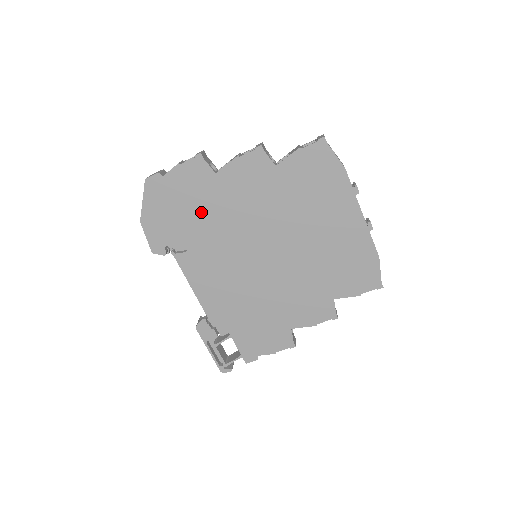
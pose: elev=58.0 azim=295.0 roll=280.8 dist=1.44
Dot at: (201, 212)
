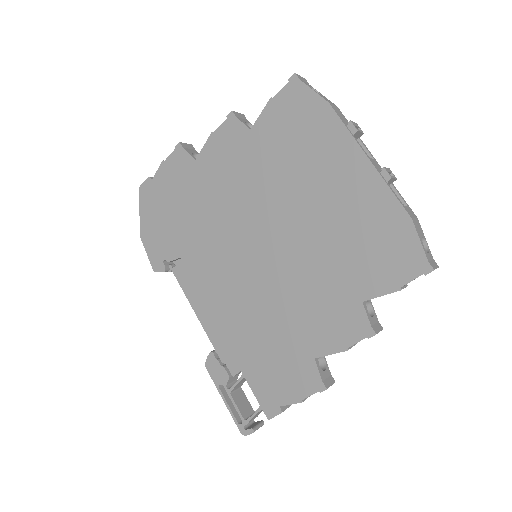
Dot at: (189, 210)
